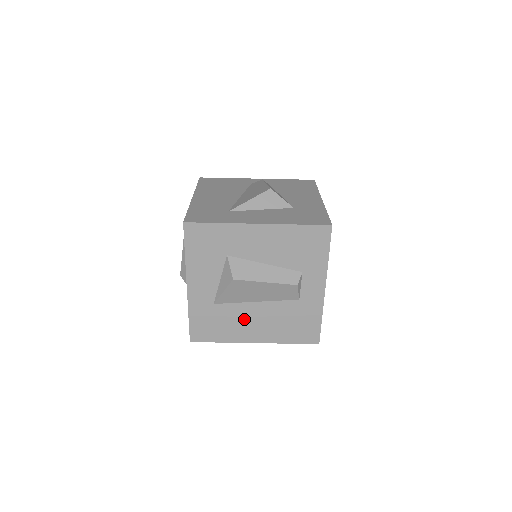
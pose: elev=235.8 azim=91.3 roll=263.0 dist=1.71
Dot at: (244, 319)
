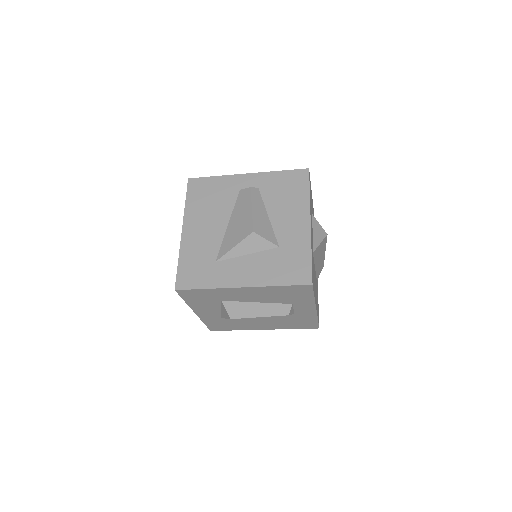
Dot at: (250, 322)
